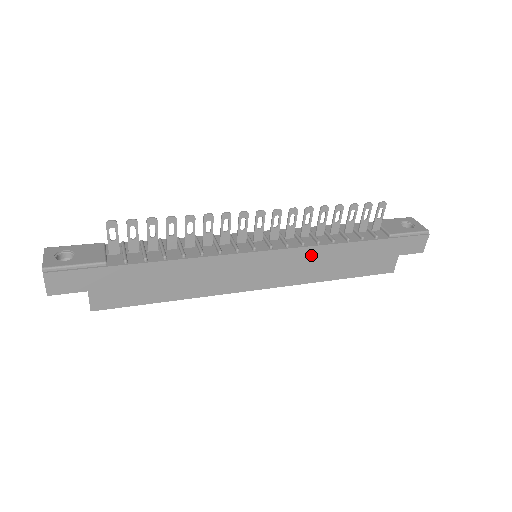
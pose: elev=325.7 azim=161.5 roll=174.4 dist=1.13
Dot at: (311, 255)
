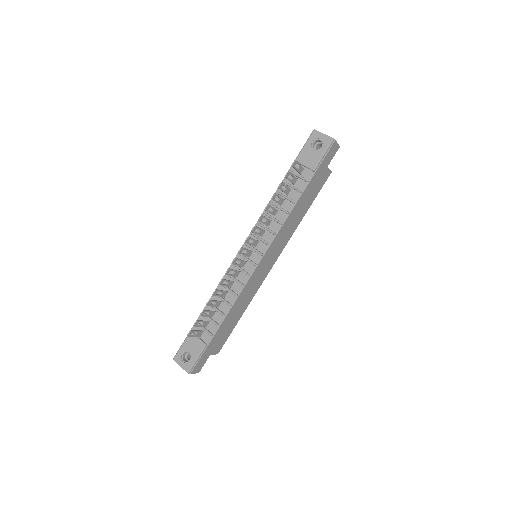
Dot at: (283, 231)
